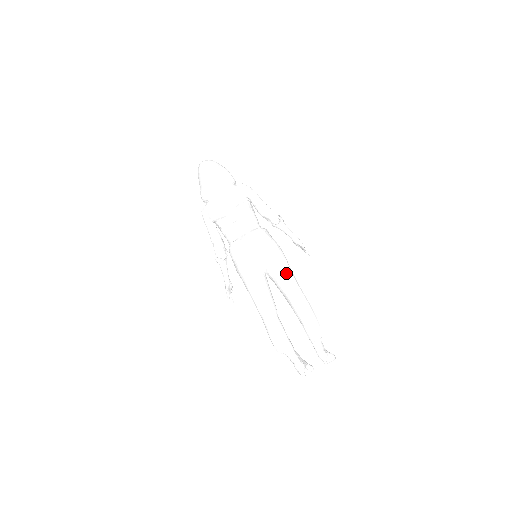
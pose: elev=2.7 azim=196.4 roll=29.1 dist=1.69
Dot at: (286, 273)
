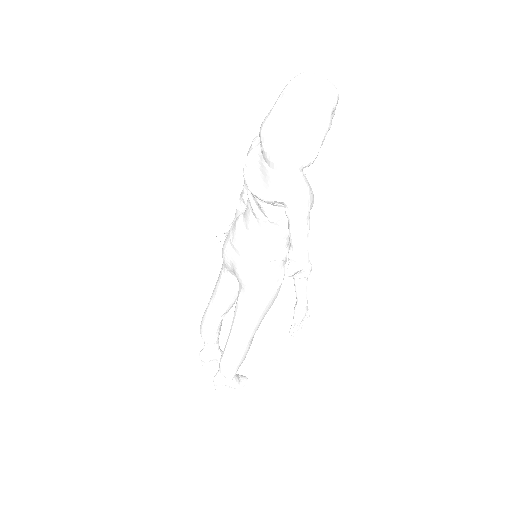
Dot at: (246, 315)
